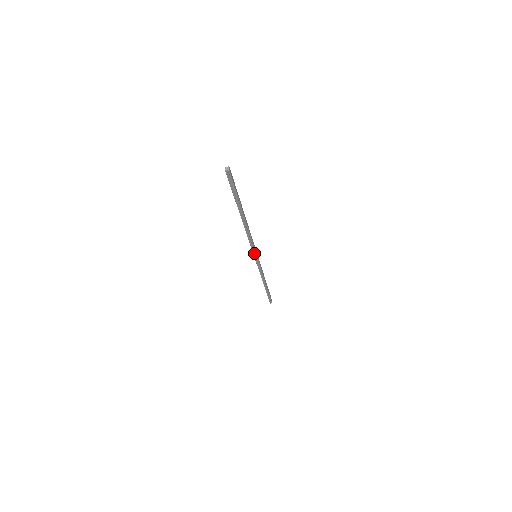
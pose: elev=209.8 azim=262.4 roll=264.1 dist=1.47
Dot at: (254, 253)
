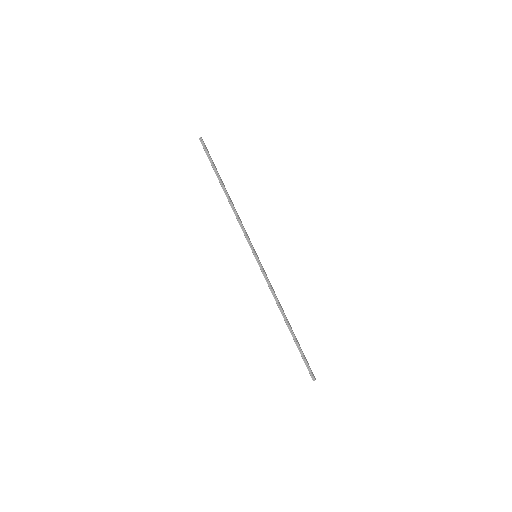
Dot at: (252, 249)
